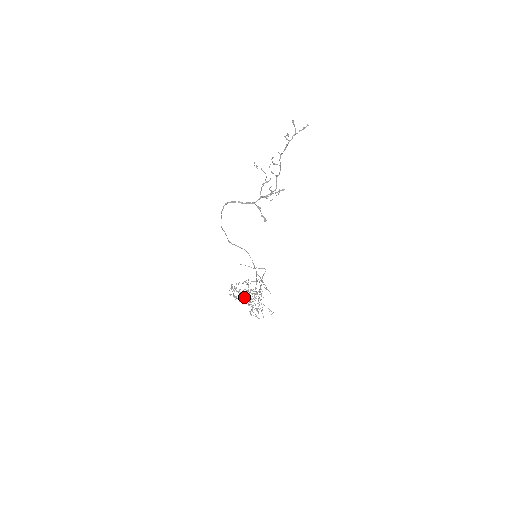
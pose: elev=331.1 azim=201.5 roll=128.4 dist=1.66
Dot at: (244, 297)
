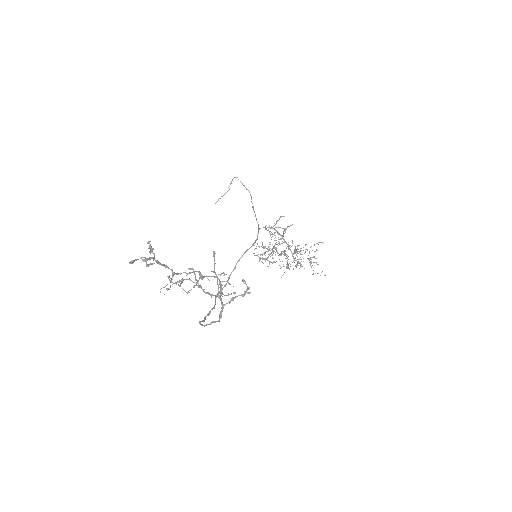
Dot at: (288, 268)
